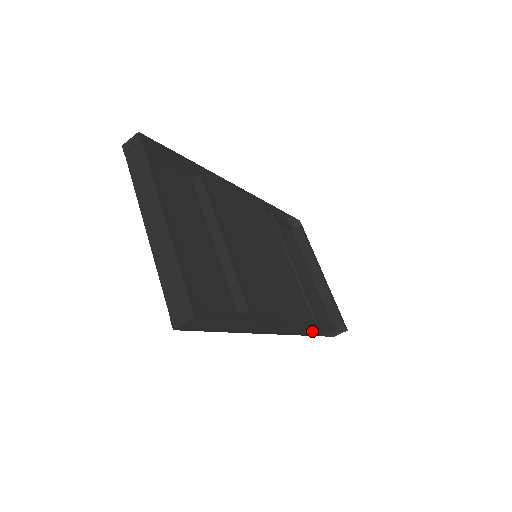
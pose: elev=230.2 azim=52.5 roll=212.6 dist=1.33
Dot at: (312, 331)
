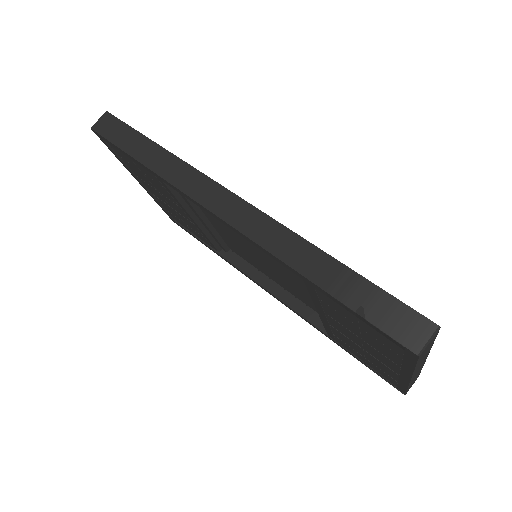
Dot at: (297, 251)
